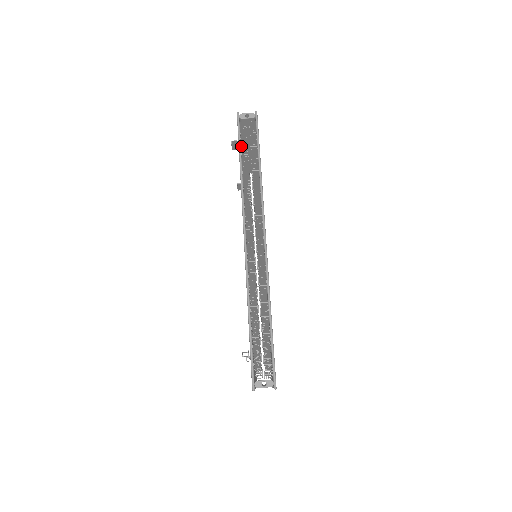
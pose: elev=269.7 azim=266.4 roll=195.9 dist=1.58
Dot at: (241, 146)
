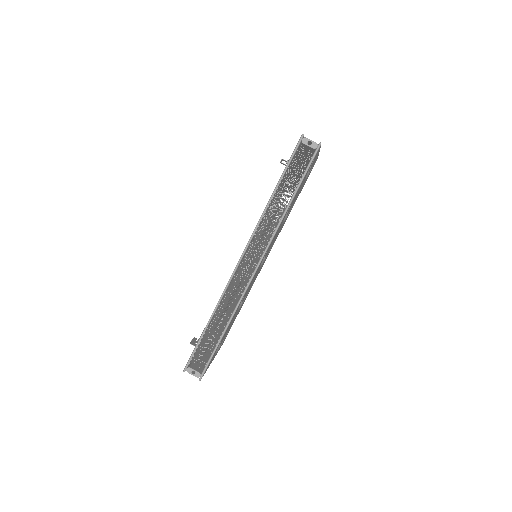
Dot at: (287, 170)
